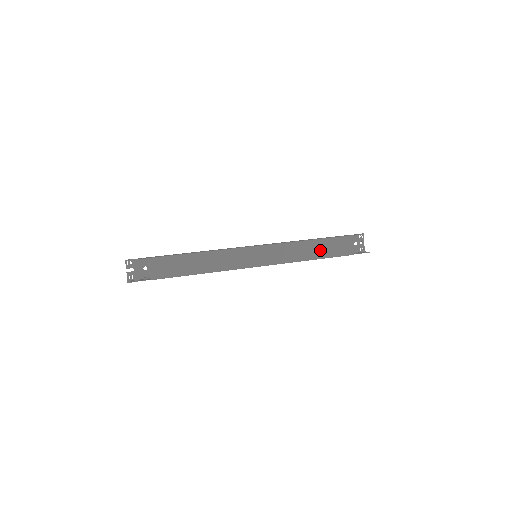
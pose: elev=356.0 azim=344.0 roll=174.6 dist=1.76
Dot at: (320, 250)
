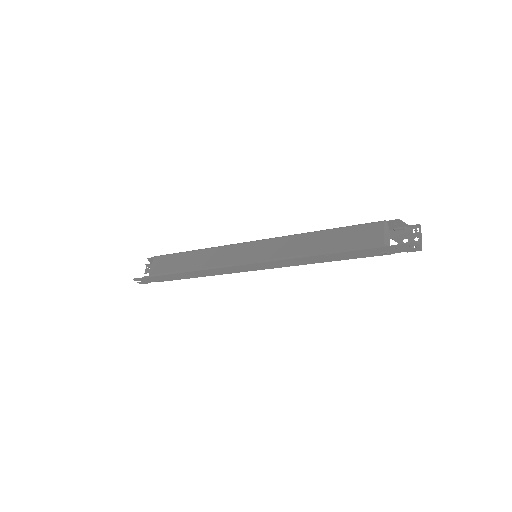
Dot at: (332, 241)
